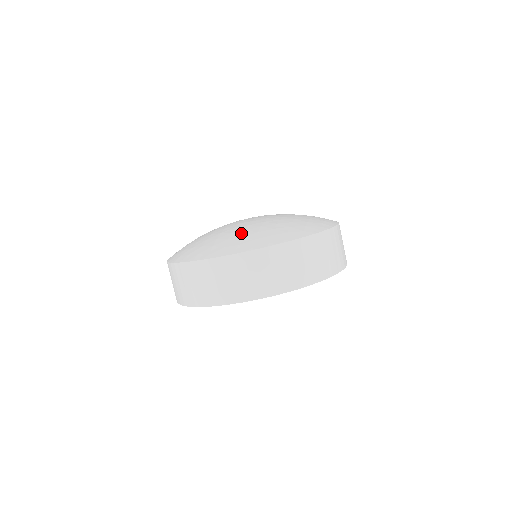
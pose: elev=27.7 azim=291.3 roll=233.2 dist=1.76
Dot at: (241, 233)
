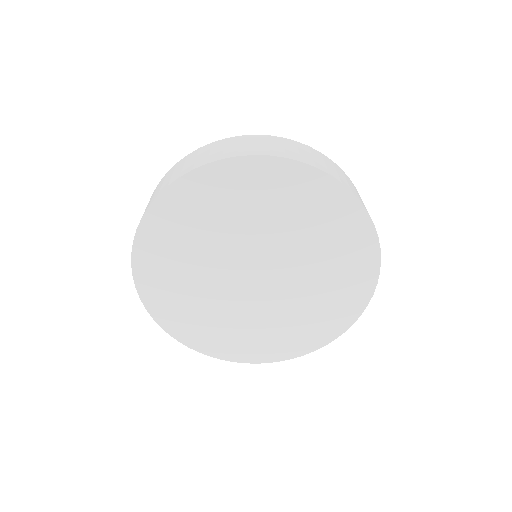
Dot at: occluded
